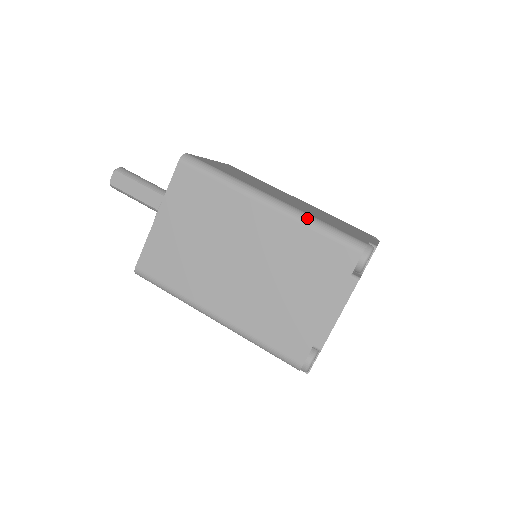
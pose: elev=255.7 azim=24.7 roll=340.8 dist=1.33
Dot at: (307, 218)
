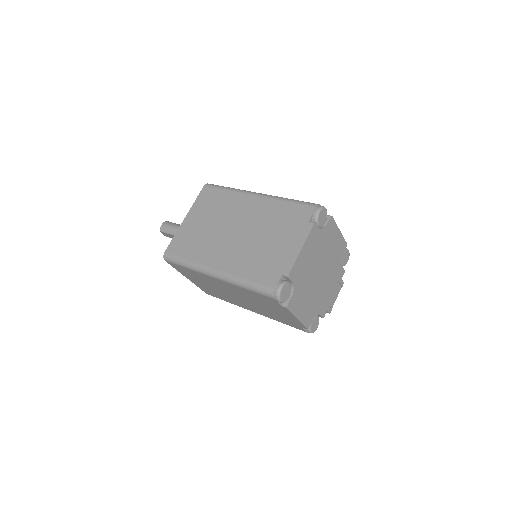
Dot at: (236, 282)
